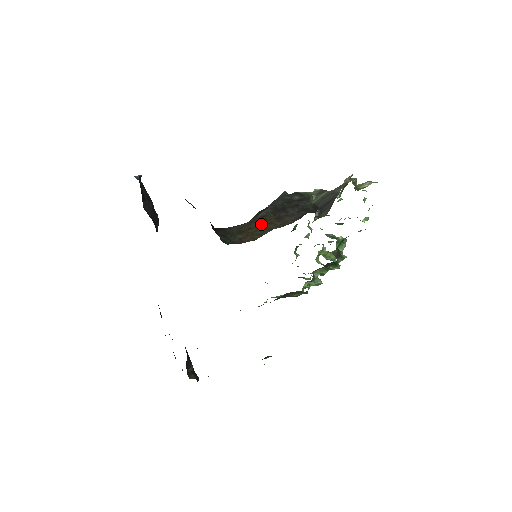
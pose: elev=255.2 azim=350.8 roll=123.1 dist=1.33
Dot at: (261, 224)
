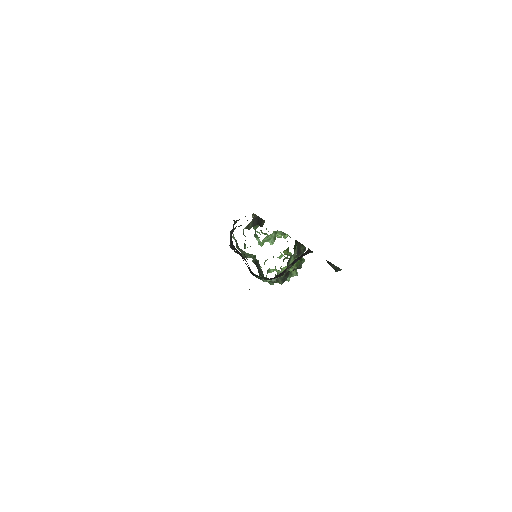
Dot at: occluded
